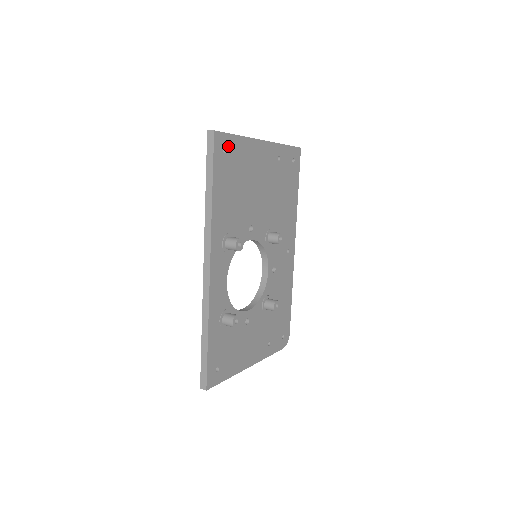
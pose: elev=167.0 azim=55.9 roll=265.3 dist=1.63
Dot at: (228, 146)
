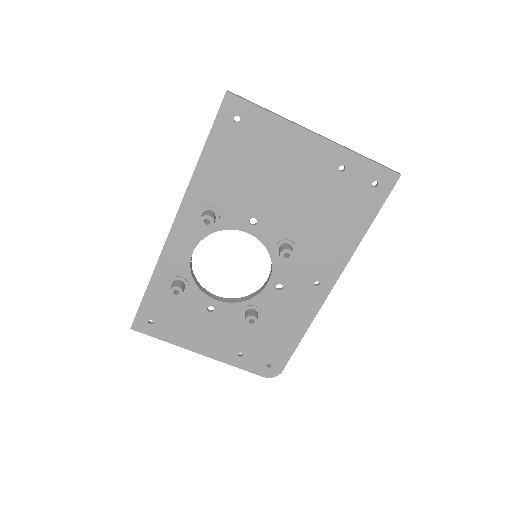
Dot at: (245, 116)
